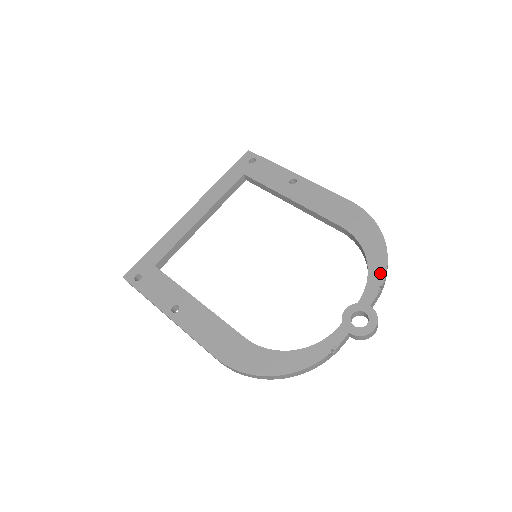
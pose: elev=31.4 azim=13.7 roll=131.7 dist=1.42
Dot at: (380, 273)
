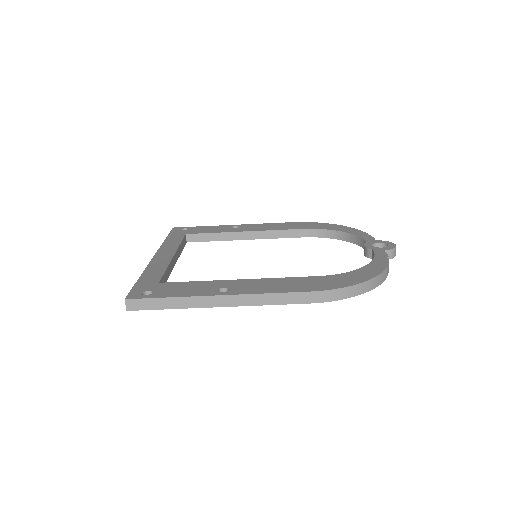
Dot at: (359, 232)
